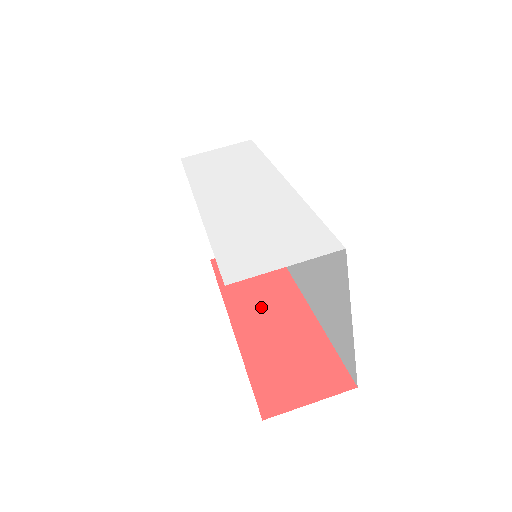
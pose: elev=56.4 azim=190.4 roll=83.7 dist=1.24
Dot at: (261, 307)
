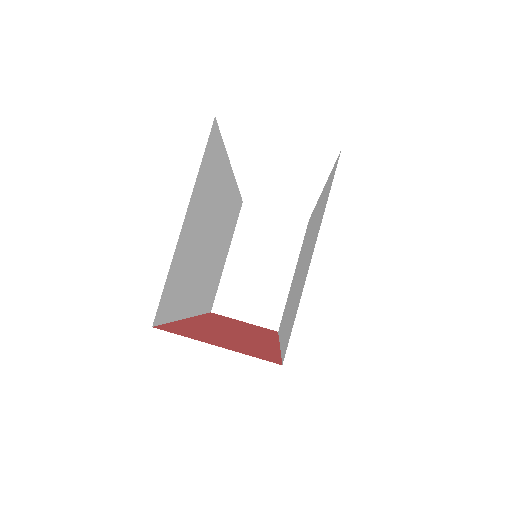
Dot at: (230, 327)
